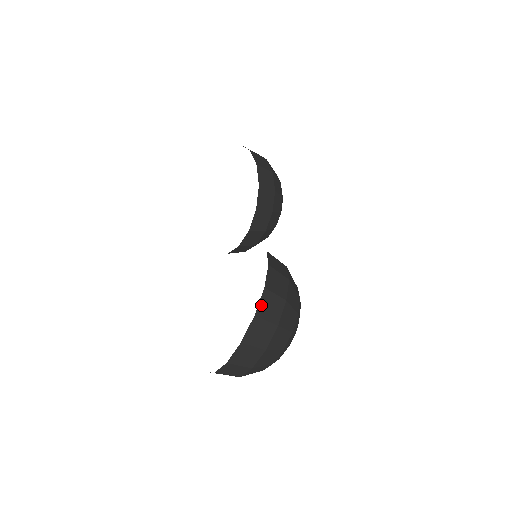
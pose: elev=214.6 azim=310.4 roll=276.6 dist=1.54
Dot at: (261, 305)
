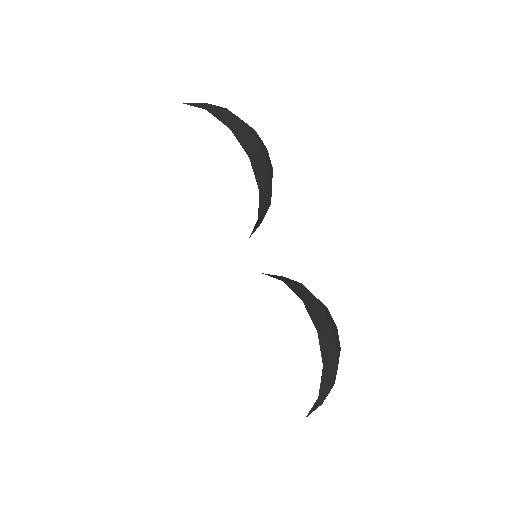
Dot at: (322, 383)
